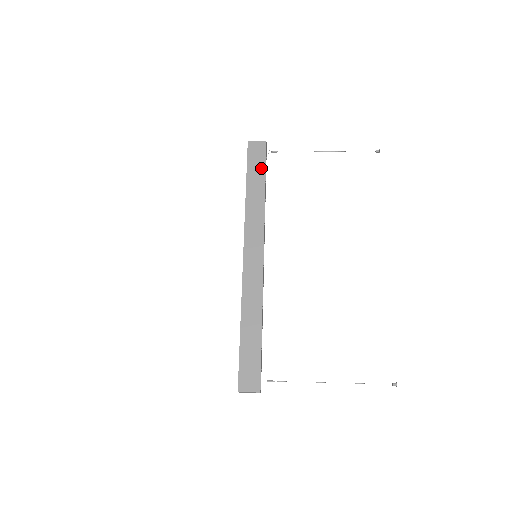
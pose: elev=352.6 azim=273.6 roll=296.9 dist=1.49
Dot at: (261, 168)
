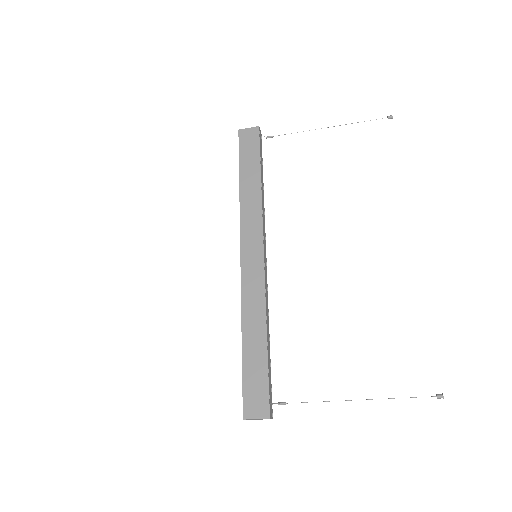
Dot at: (255, 156)
